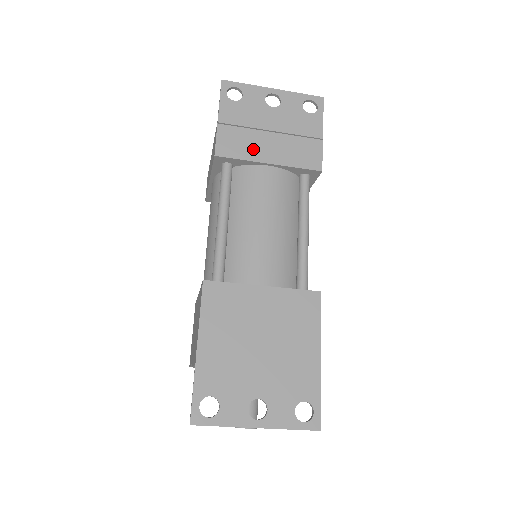
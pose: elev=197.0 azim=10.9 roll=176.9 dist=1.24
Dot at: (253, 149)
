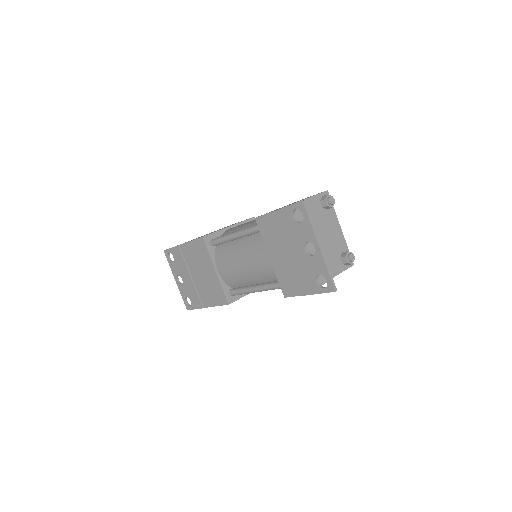
Dot at: (272, 244)
